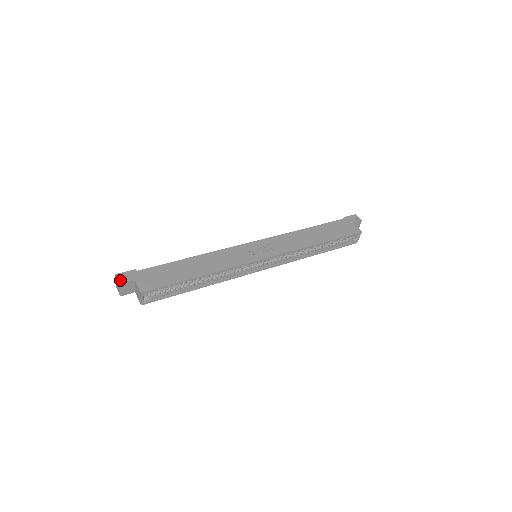
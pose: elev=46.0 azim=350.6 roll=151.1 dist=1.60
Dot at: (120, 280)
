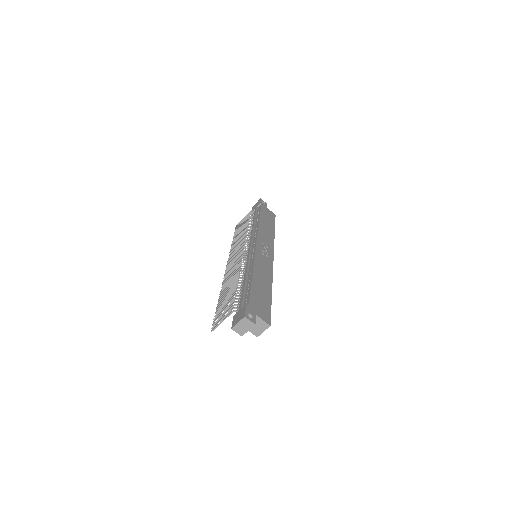
Dot at: (253, 321)
